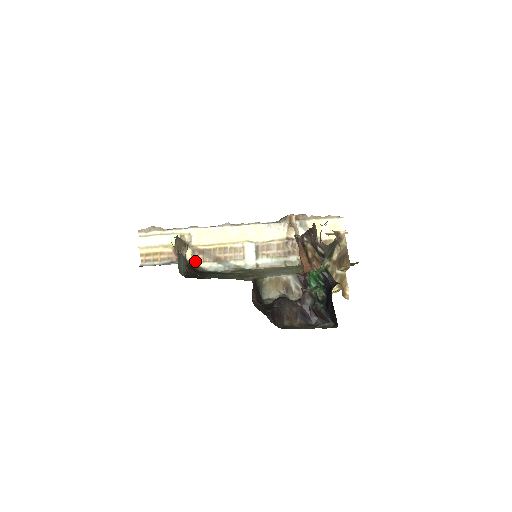
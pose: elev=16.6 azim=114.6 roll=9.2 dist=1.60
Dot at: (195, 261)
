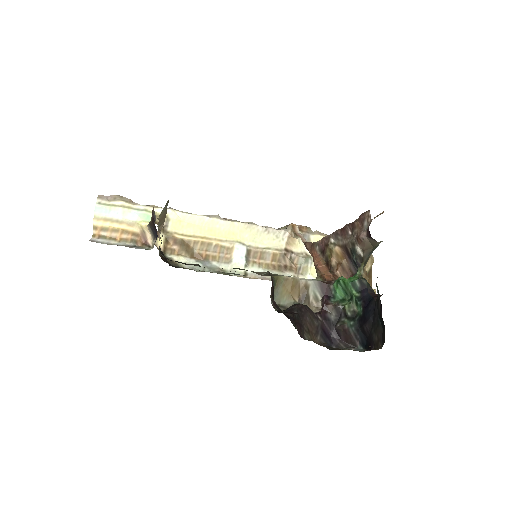
Dot at: (167, 252)
